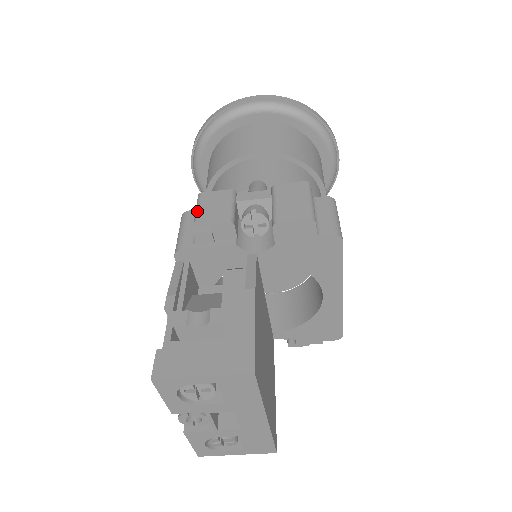
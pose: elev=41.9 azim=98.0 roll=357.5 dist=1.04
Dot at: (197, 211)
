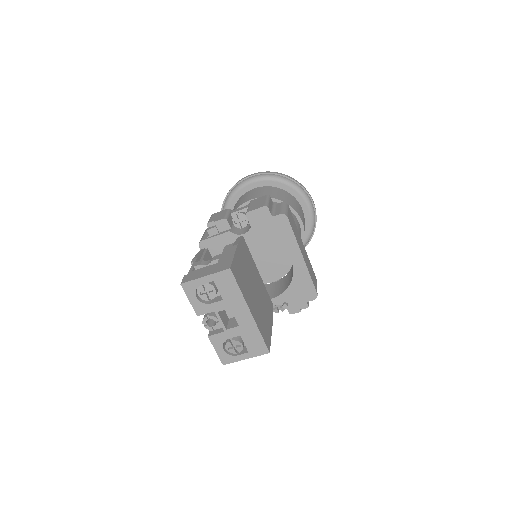
Dot at: (209, 220)
